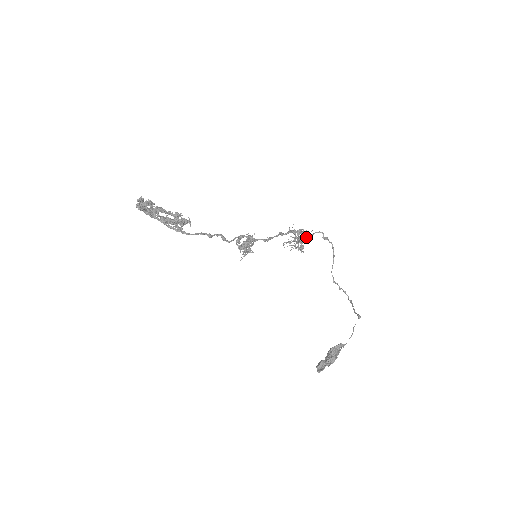
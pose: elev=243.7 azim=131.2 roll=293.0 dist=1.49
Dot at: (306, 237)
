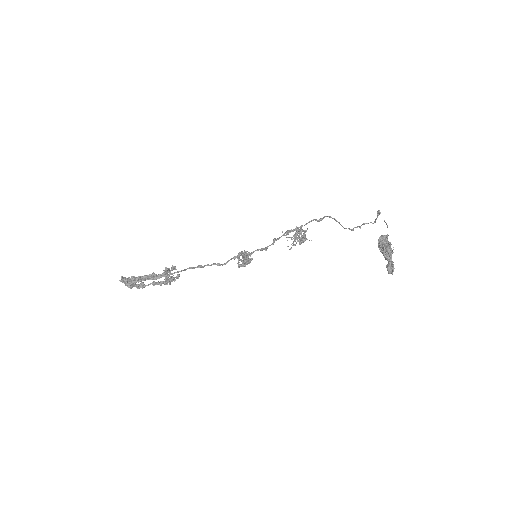
Dot at: (300, 229)
